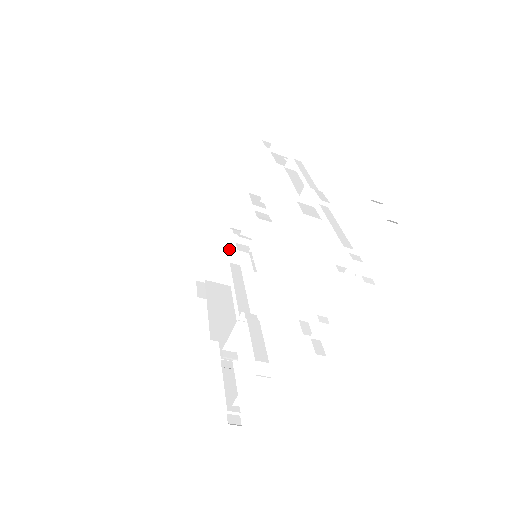
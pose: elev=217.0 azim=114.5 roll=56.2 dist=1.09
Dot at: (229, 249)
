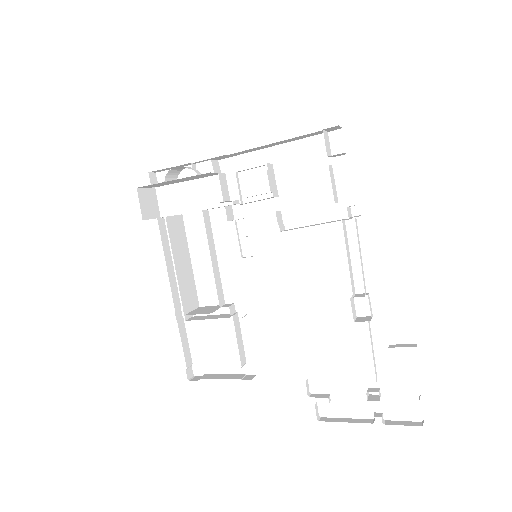
Dot at: (197, 177)
